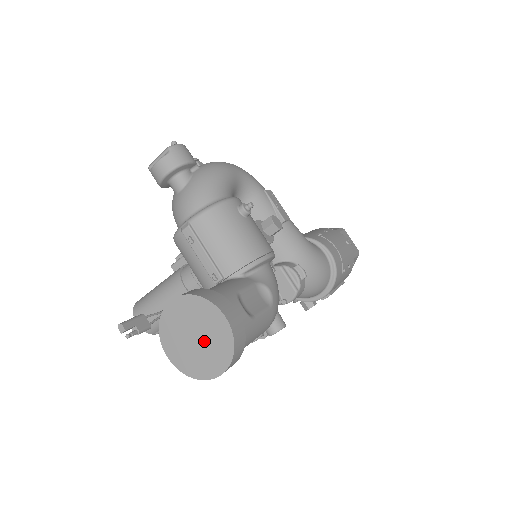
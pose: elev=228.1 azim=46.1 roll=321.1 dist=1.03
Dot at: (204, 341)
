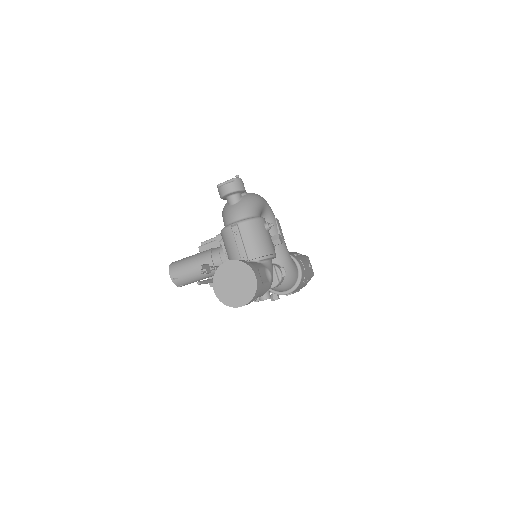
Dot at: (239, 286)
